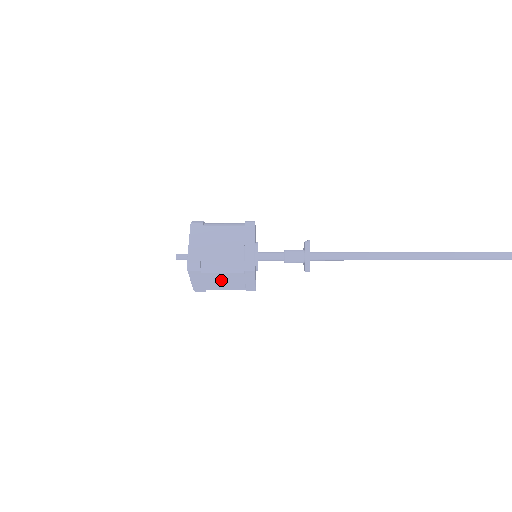
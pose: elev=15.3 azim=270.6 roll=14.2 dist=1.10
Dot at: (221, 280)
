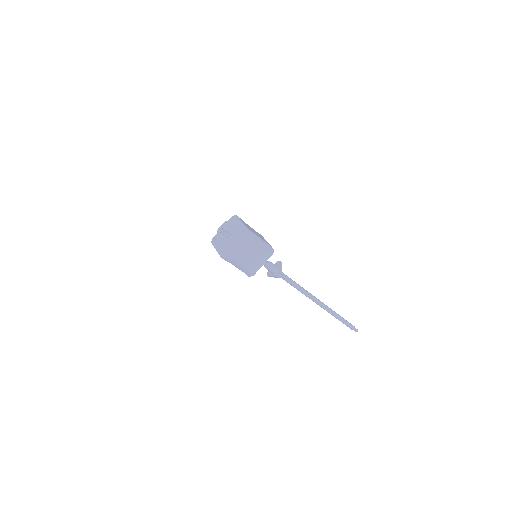
Dot at: (250, 253)
